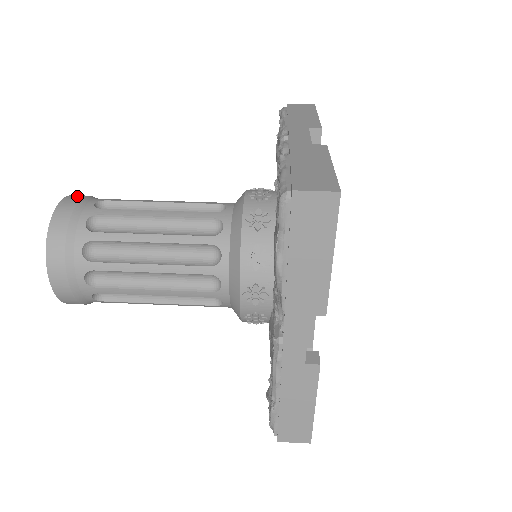
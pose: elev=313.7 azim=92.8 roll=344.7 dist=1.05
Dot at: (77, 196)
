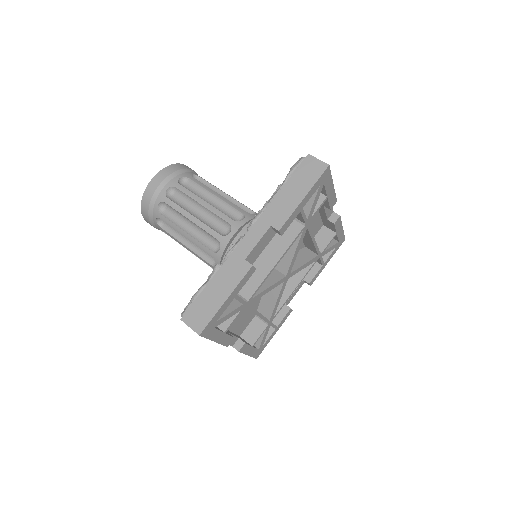
Dot at: (162, 176)
